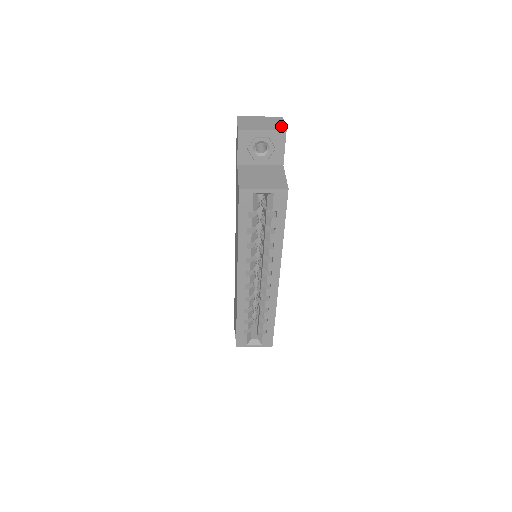
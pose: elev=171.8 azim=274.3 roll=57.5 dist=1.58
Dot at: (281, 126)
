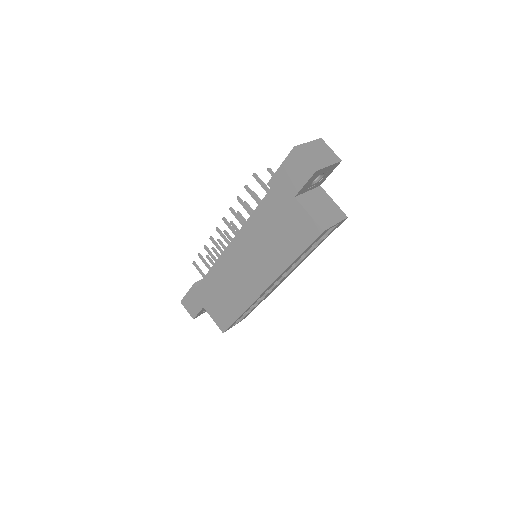
Dot at: (334, 155)
